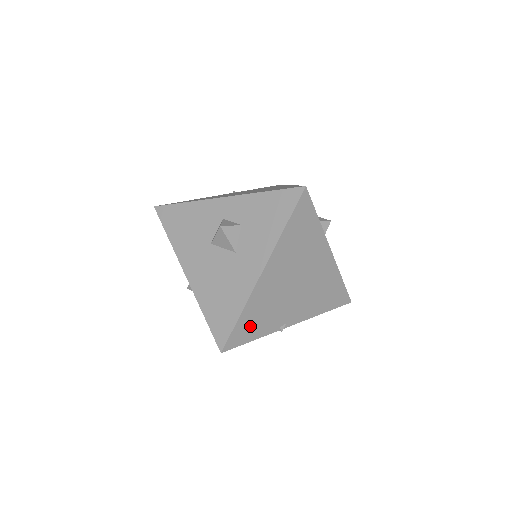
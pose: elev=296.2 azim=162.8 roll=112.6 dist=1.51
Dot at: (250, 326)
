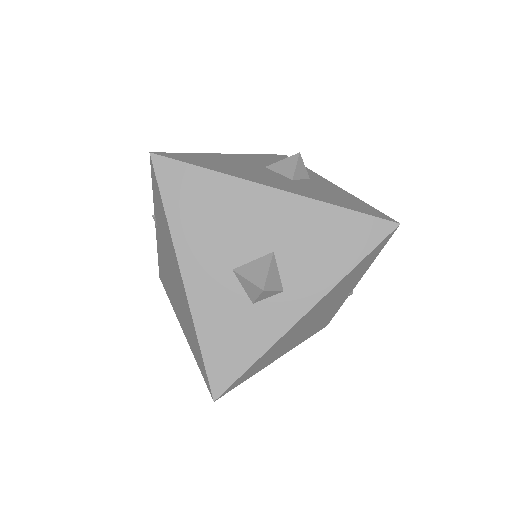
Dot at: (323, 323)
